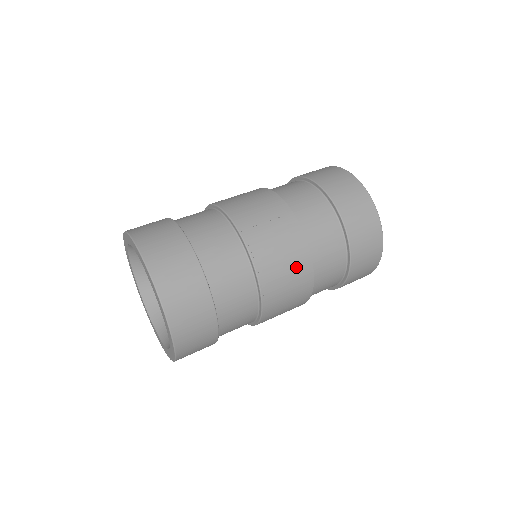
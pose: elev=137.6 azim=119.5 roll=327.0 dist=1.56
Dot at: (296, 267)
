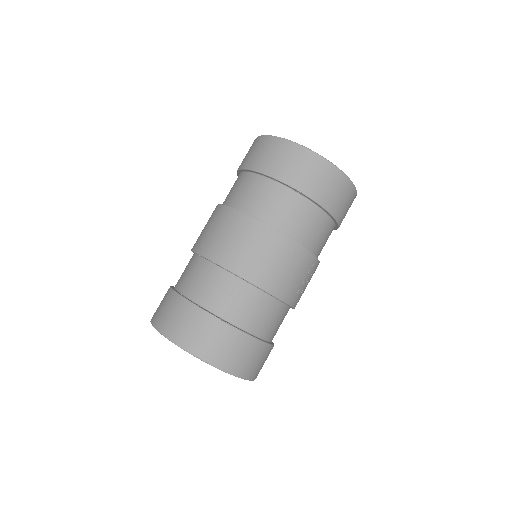
Dot at: occluded
